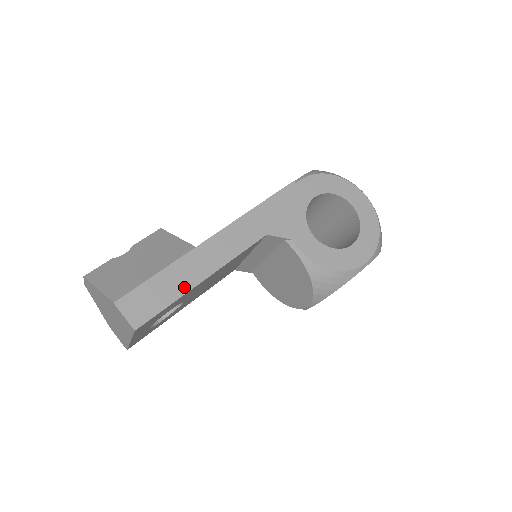
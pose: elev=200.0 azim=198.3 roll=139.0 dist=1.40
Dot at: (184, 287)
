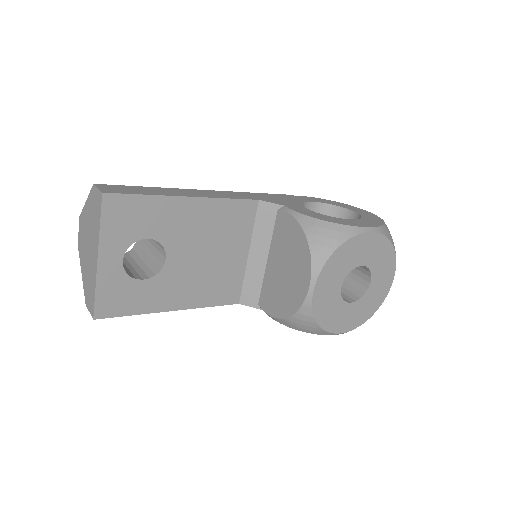
Dot at: (164, 194)
